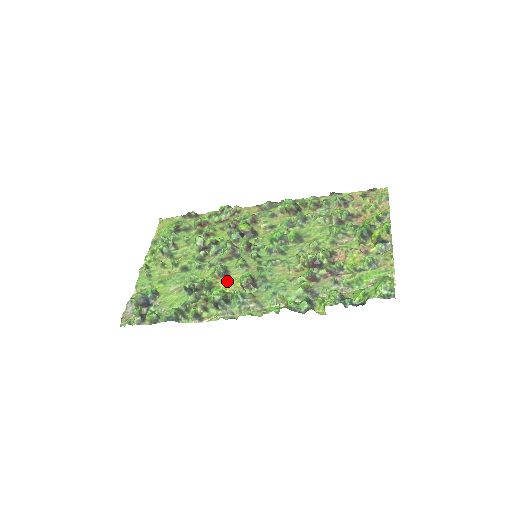
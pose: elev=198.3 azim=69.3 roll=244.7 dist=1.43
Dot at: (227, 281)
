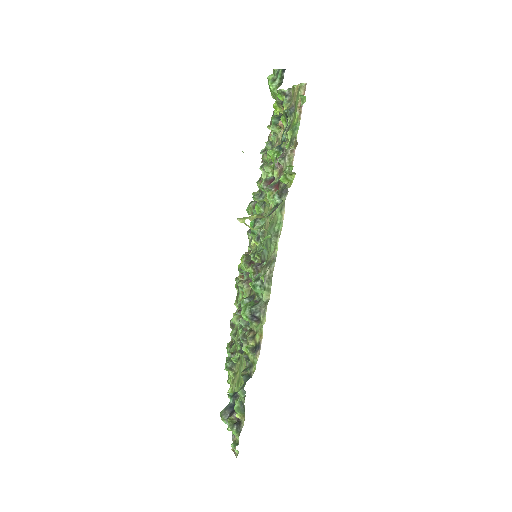
Dot at: occluded
